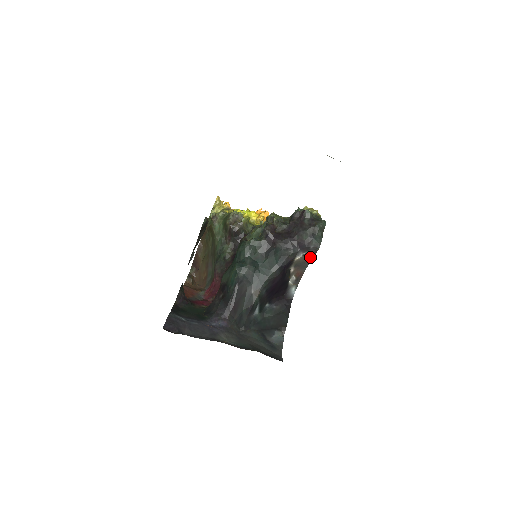
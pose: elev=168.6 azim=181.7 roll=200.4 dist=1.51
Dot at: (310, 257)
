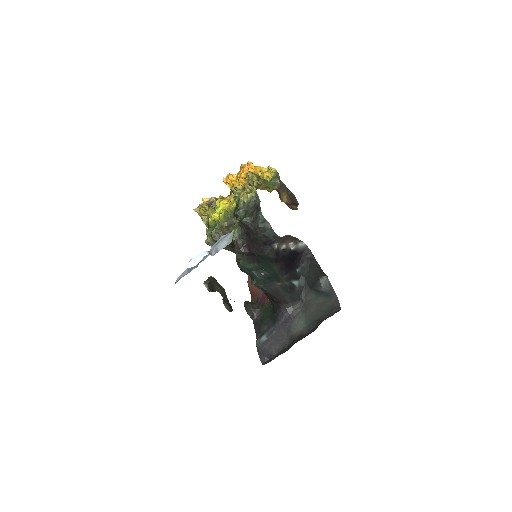
Dot at: (282, 238)
